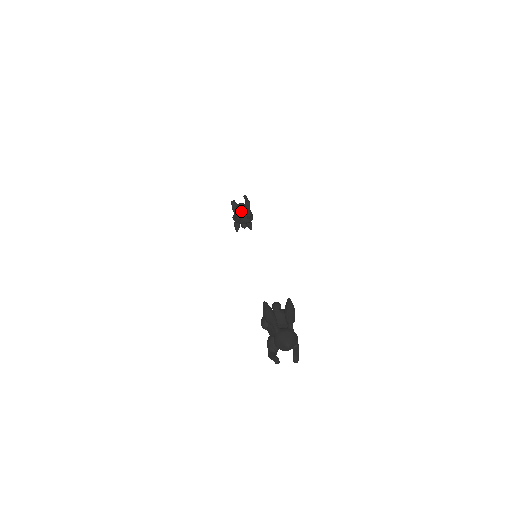
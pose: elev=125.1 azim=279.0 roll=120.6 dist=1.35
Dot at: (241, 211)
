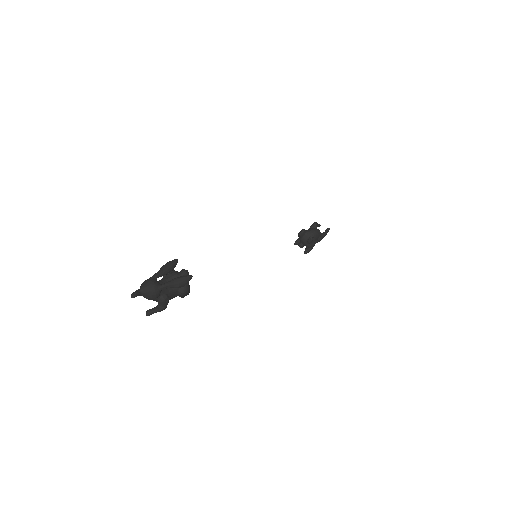
Dot at: (309, 233)
